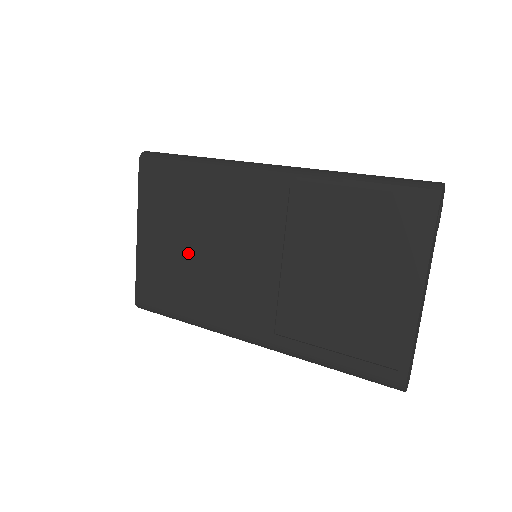
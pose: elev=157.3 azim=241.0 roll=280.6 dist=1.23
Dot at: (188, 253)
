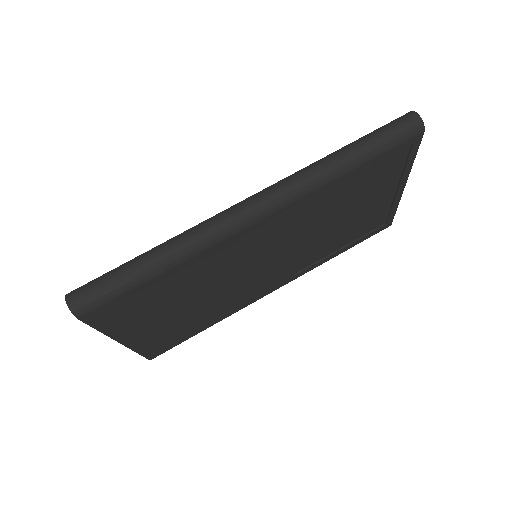
Dot at: (193, 308)
